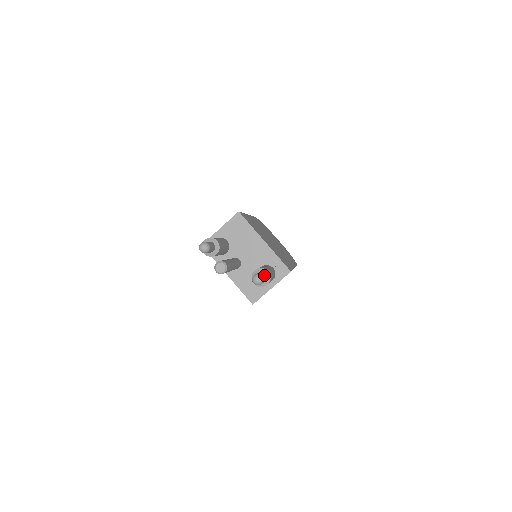
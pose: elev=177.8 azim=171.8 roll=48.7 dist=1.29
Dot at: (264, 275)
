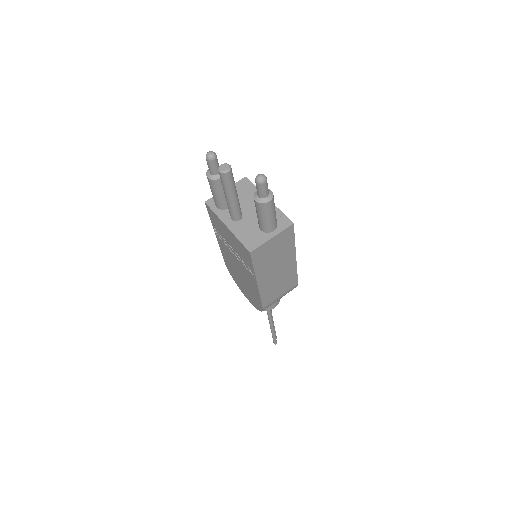
Dot at: (267, 186)
